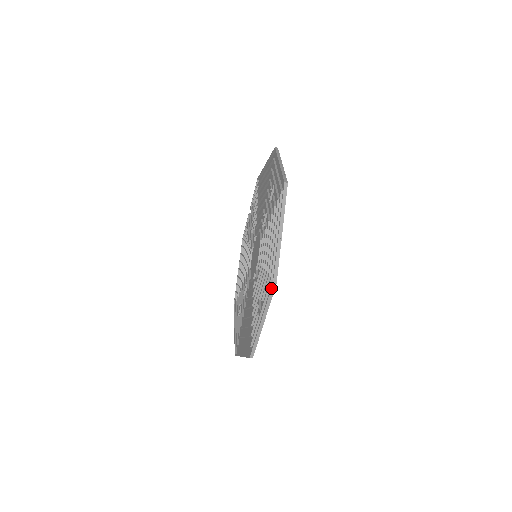
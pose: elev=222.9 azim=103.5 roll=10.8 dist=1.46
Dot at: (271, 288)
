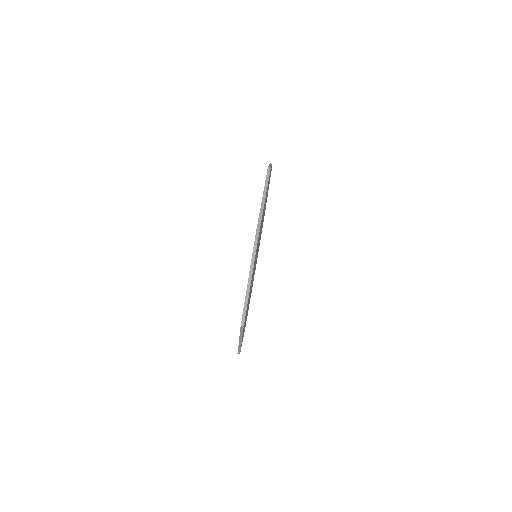
Dot at: occluded
